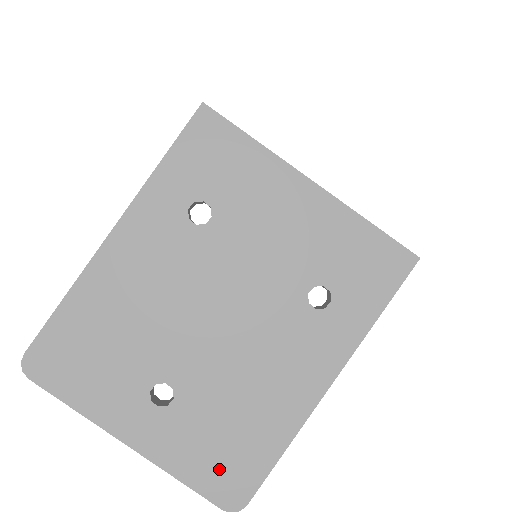
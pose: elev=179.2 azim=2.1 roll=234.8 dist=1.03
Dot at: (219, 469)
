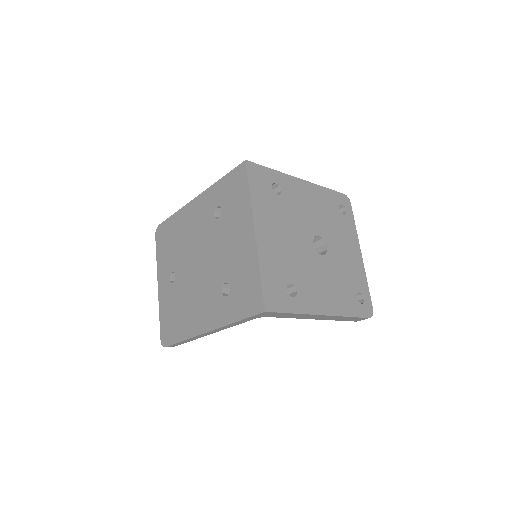
Dot at: (168, 324)
